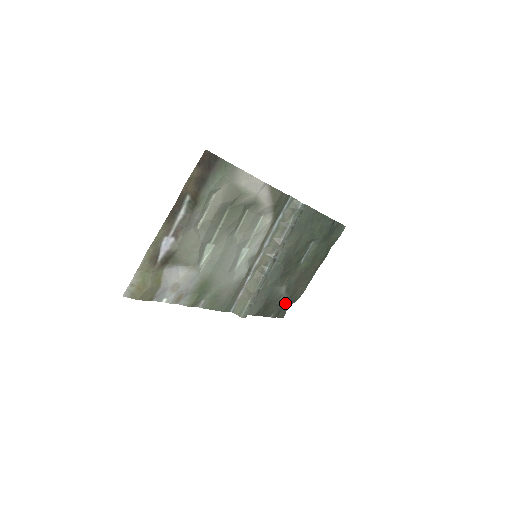
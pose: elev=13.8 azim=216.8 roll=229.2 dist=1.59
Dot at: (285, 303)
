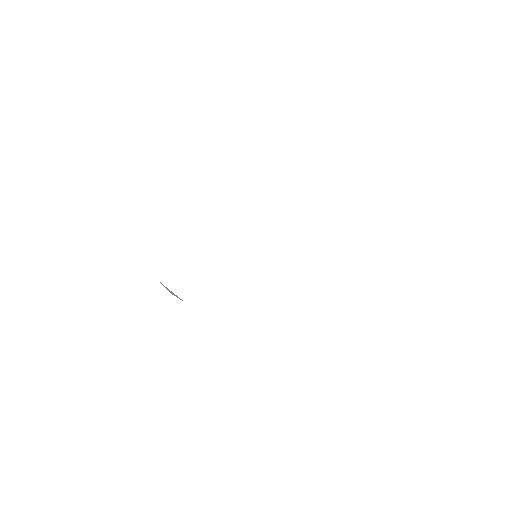
Dot at: occluded
